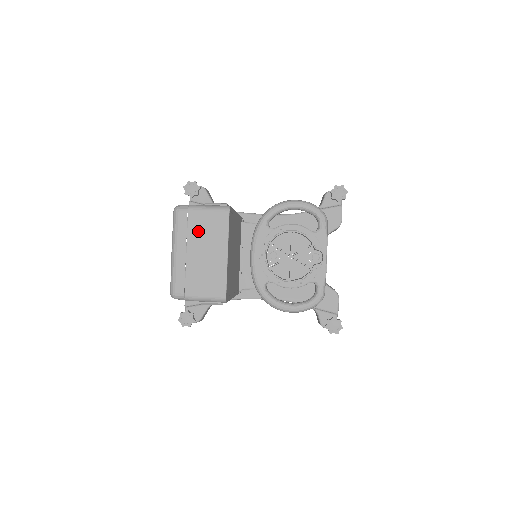
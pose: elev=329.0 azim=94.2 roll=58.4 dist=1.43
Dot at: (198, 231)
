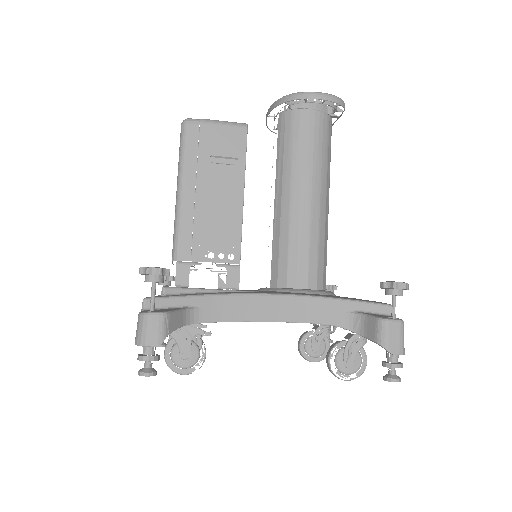
Dot at: occluded
